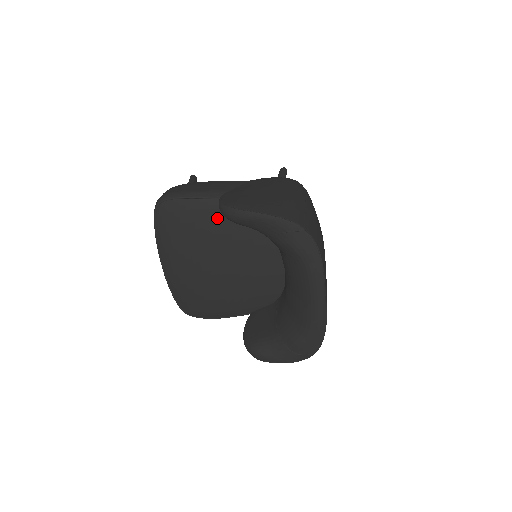
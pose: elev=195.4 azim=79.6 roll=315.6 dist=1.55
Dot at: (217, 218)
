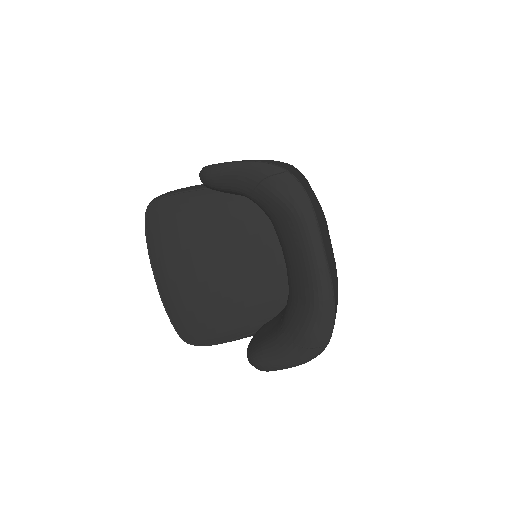
Dot at: (207, 209)
